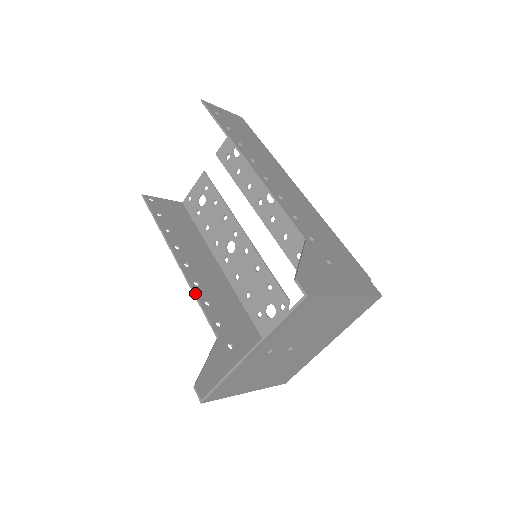
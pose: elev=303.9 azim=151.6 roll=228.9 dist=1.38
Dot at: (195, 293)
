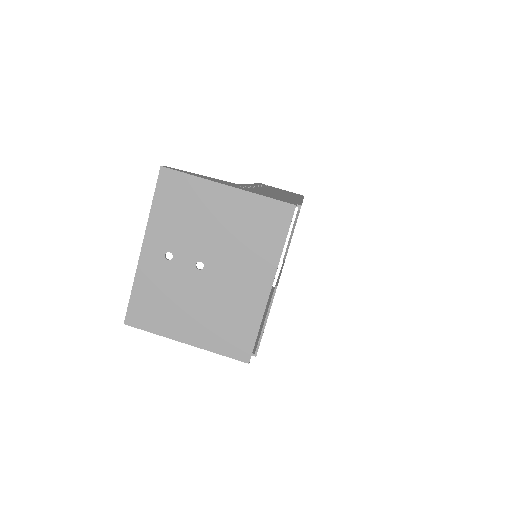
Dot at: occluded
